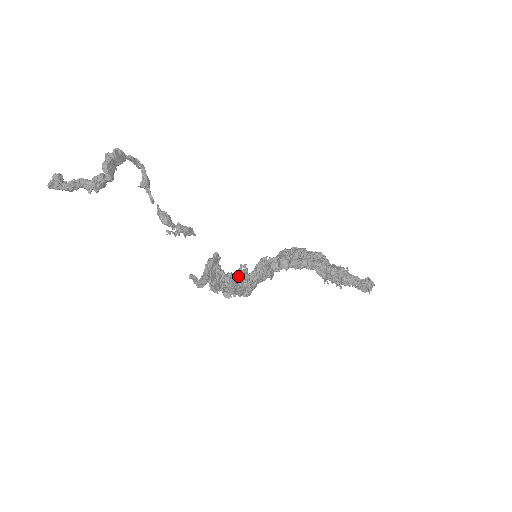
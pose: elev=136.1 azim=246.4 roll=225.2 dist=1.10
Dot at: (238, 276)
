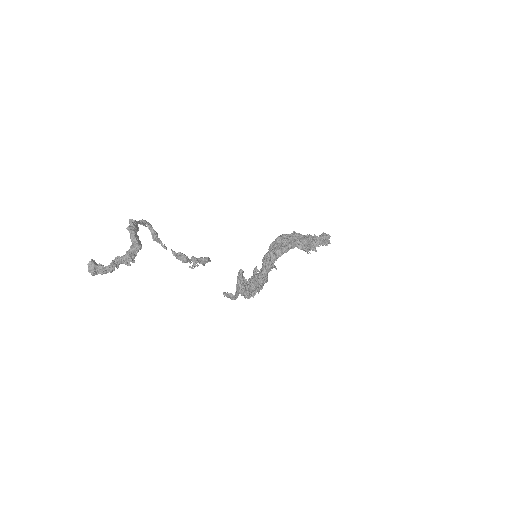
Dot at: (258, 279)
